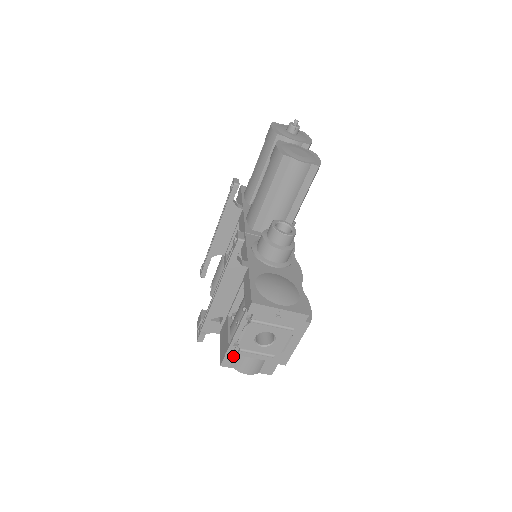
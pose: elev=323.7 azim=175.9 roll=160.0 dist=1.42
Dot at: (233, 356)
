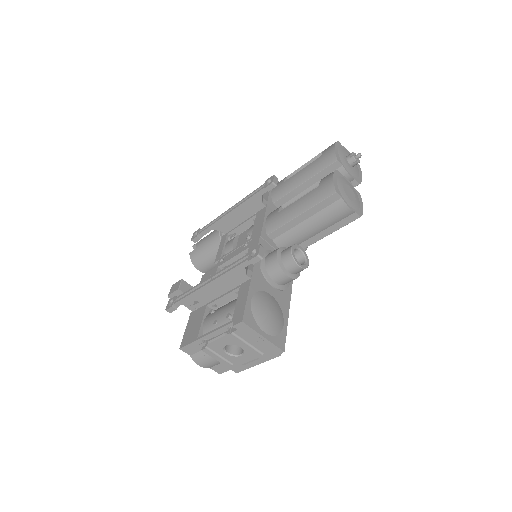
Dot at: (196, 347)
